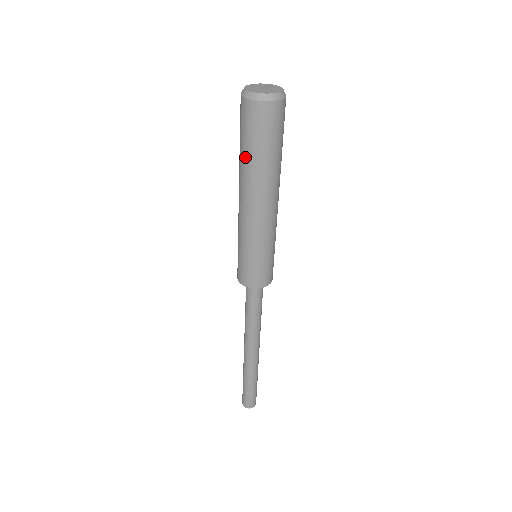
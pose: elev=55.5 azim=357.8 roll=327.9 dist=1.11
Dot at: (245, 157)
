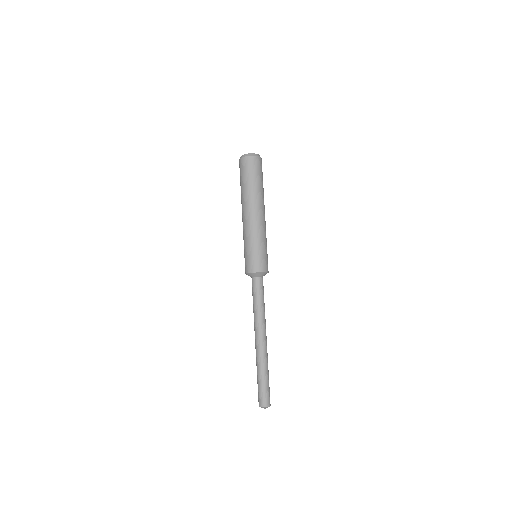
Dot at: occluded
